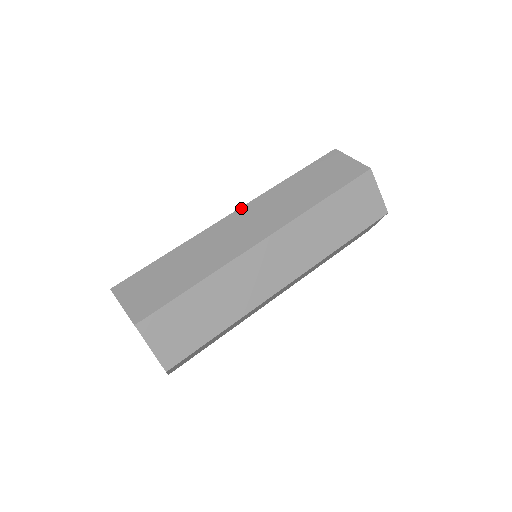
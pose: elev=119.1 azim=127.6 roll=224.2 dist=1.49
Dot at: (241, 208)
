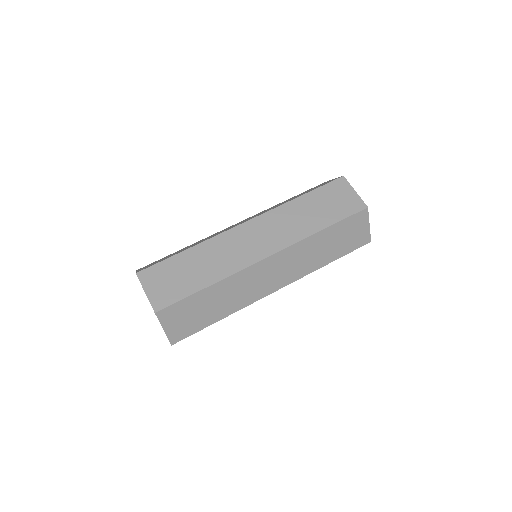
Dot at: occluded
